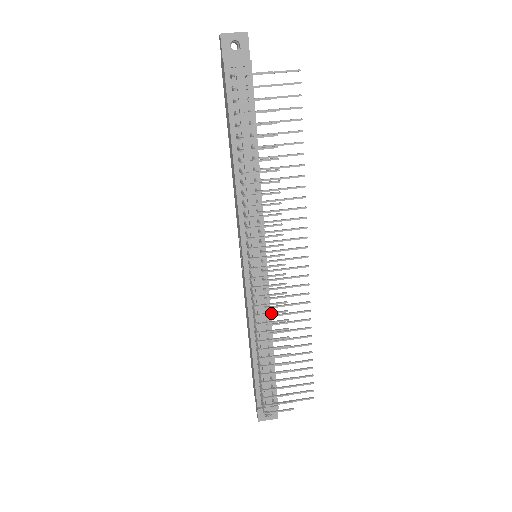
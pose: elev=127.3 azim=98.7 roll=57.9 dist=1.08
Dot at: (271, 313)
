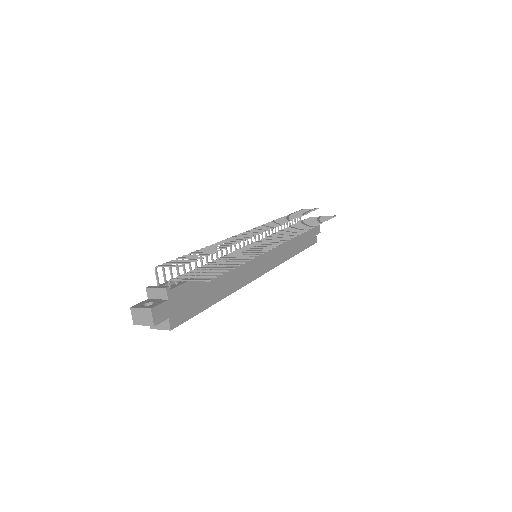
Dot at: (237, 238)
